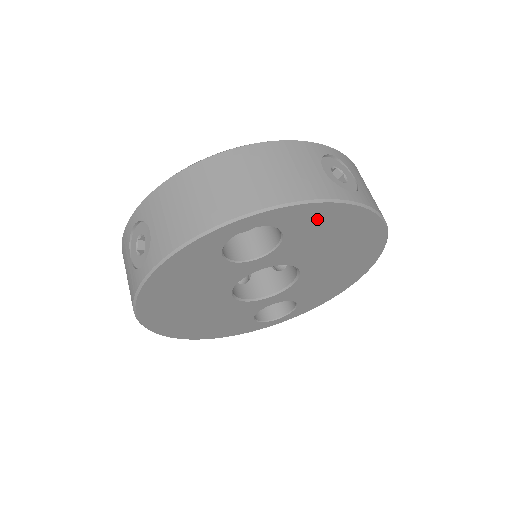
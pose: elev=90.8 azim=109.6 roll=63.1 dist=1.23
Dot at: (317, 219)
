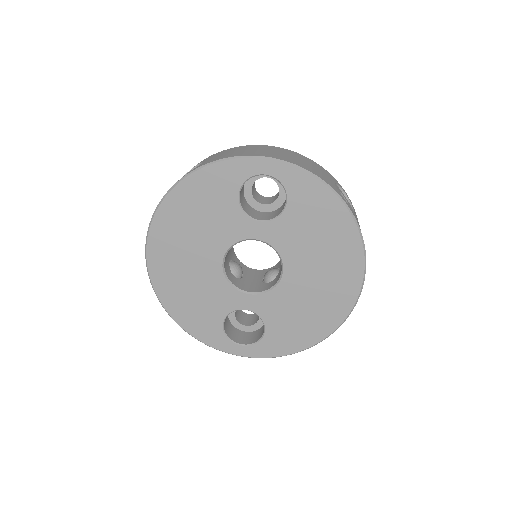
Dot at: (315, 203)
